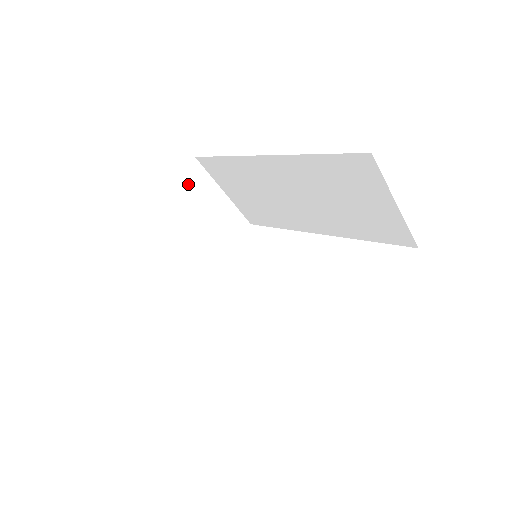
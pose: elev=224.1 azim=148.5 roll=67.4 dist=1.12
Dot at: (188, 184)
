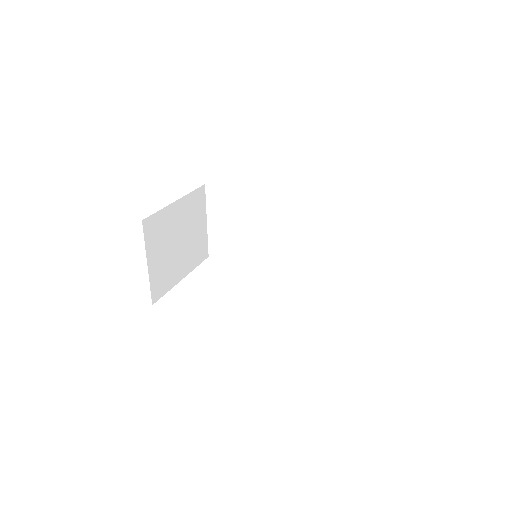
Dot at: (195, 199)
